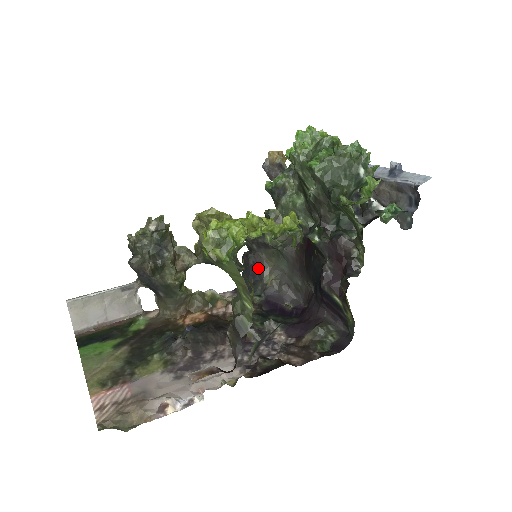
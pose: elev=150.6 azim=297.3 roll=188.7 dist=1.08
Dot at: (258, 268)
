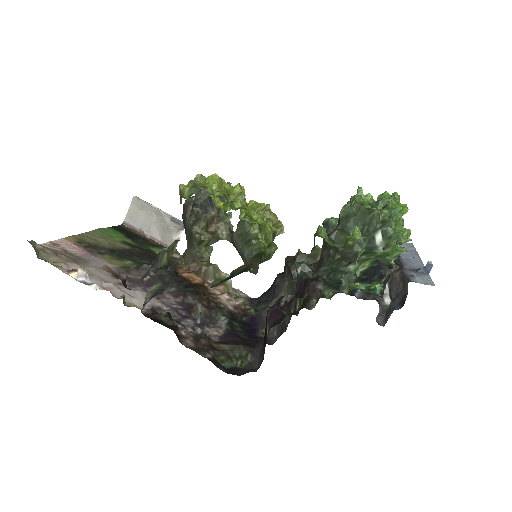
Dot at: (276, 291)
